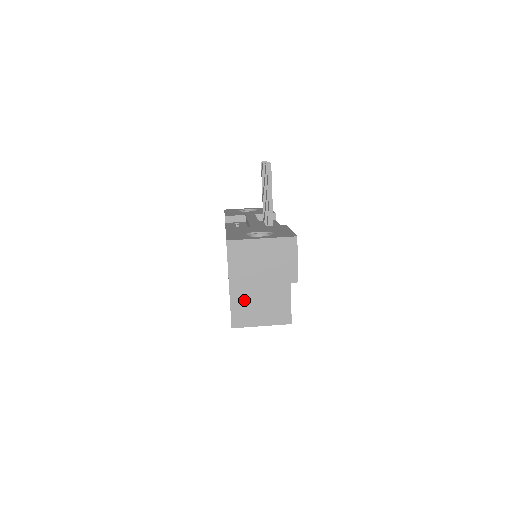
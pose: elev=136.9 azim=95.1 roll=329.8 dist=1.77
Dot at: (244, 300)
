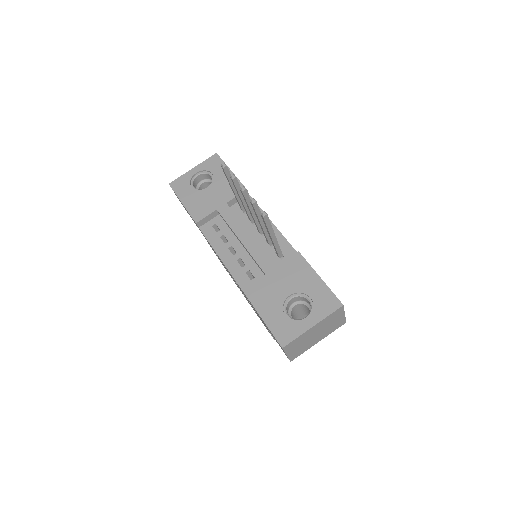
Dot at: occluded
